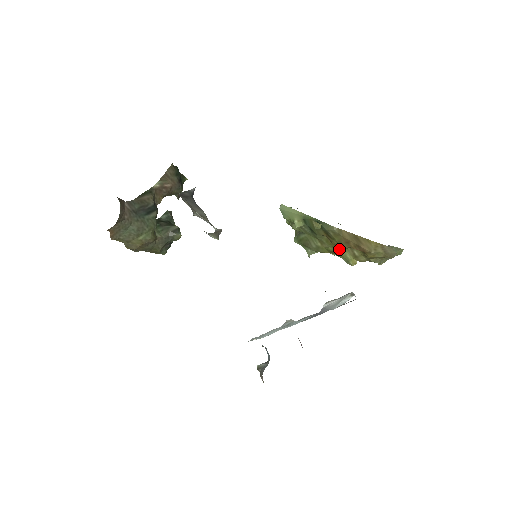
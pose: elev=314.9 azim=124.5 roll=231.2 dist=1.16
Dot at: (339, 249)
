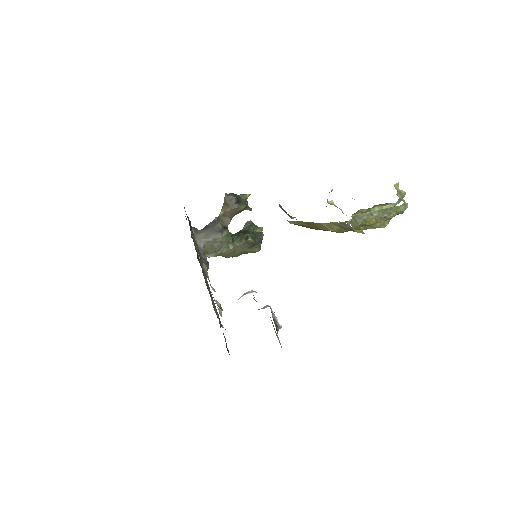
Dot at: occluded
